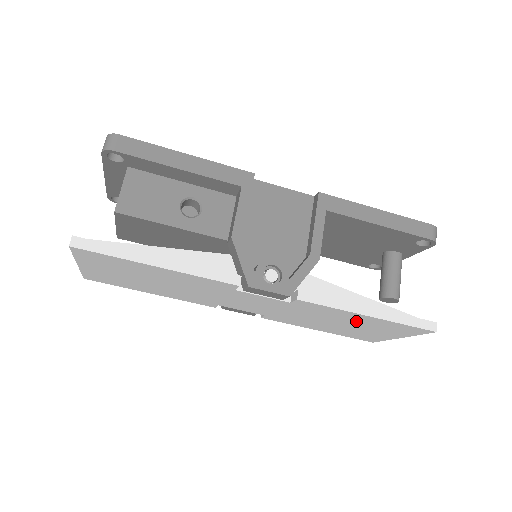
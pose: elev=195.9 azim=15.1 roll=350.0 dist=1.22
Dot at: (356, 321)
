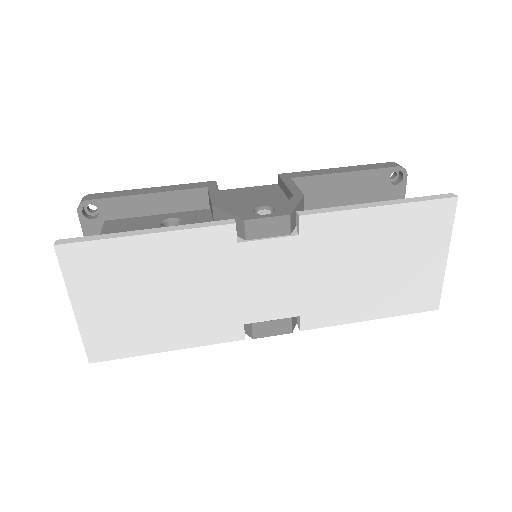
Dot at: (380, 238)
